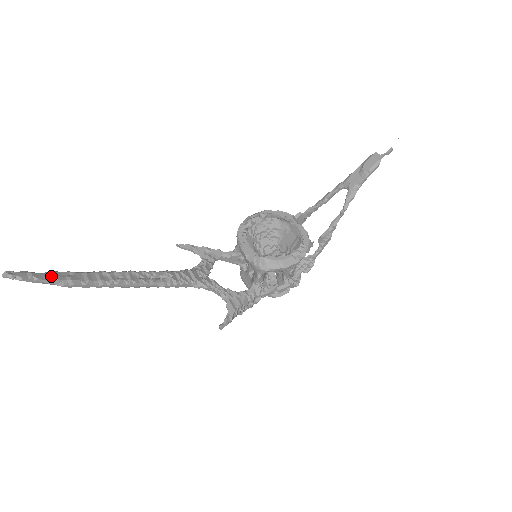
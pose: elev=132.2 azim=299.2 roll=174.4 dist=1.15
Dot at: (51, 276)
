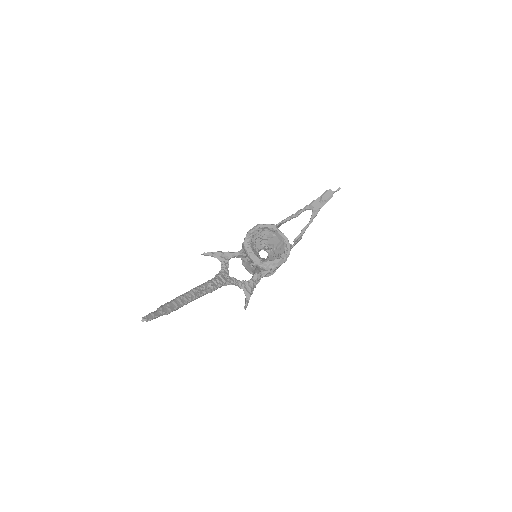
Dot at: (162, 311)
